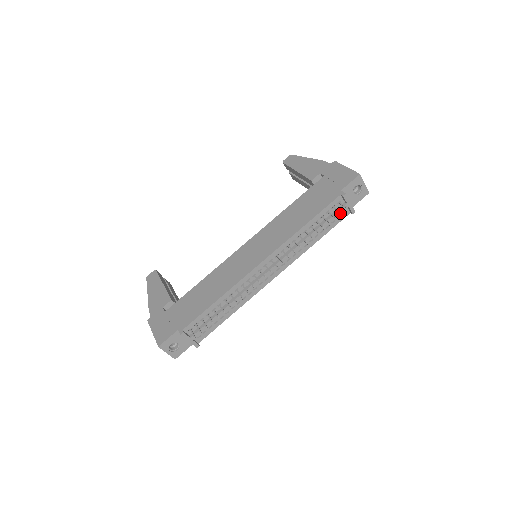
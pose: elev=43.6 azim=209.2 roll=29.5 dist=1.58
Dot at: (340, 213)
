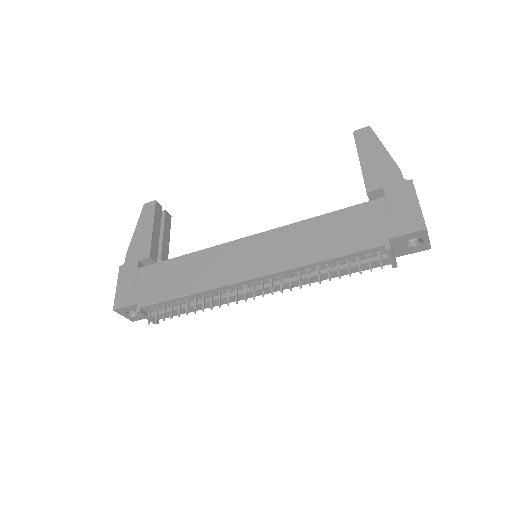
Dot at: (374, 264)
